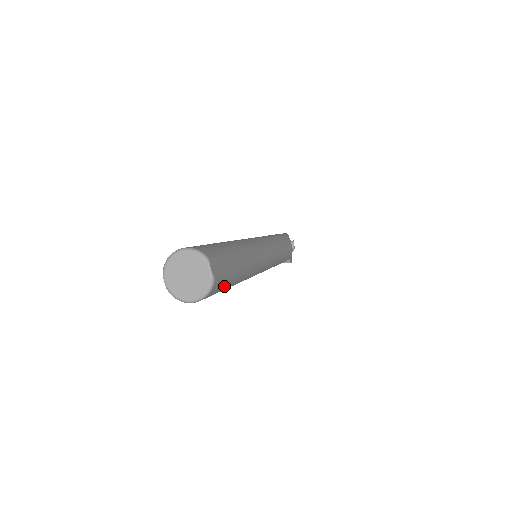
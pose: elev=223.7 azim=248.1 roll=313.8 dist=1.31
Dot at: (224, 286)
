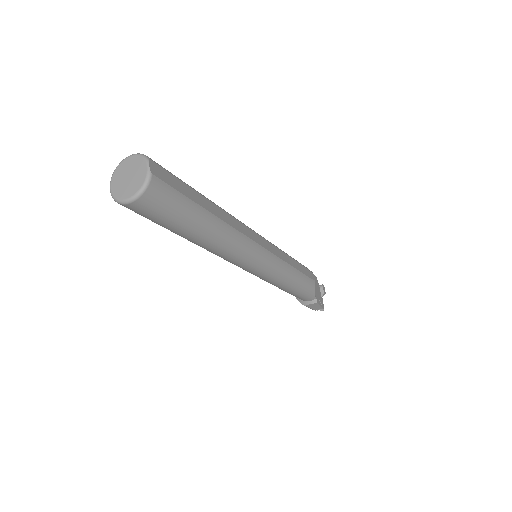
Dot at: (175, 206)
